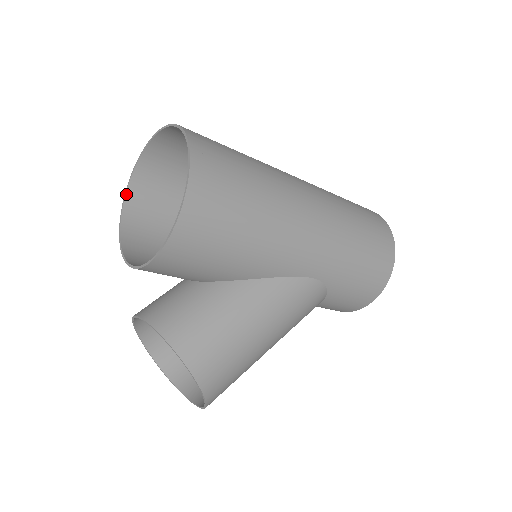
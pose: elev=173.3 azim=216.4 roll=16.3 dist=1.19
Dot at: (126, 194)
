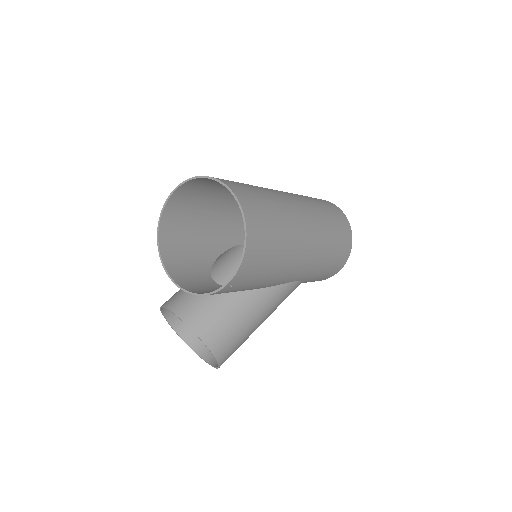
Dot at: (163, 209)
